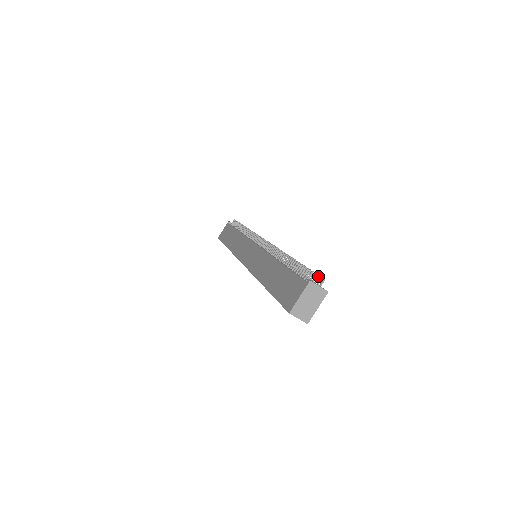
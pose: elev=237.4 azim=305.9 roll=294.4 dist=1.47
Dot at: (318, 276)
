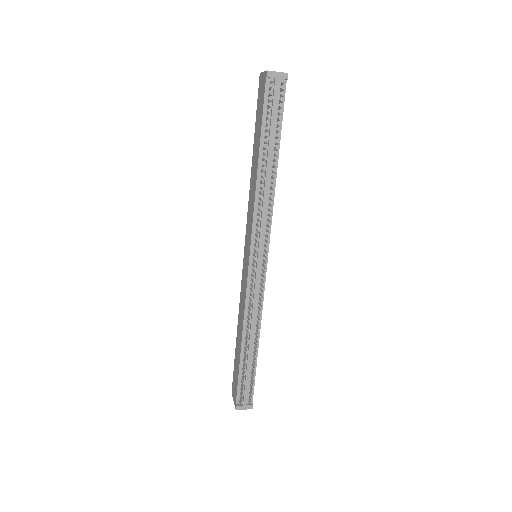
Dot at: occluded
